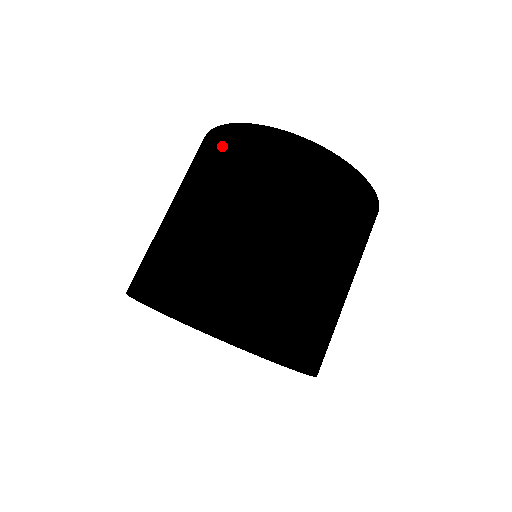
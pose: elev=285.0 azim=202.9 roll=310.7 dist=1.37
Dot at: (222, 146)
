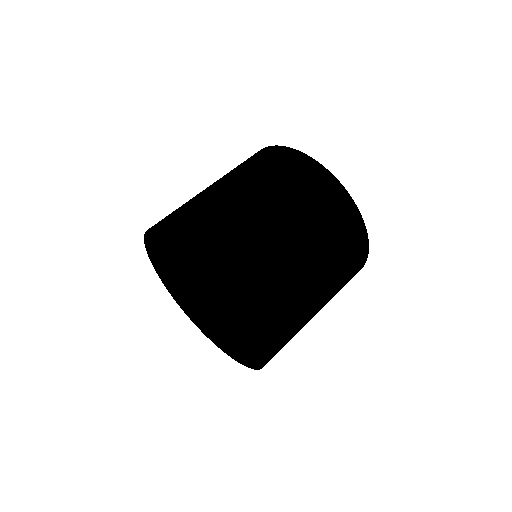
Dot at: (308, 177)
